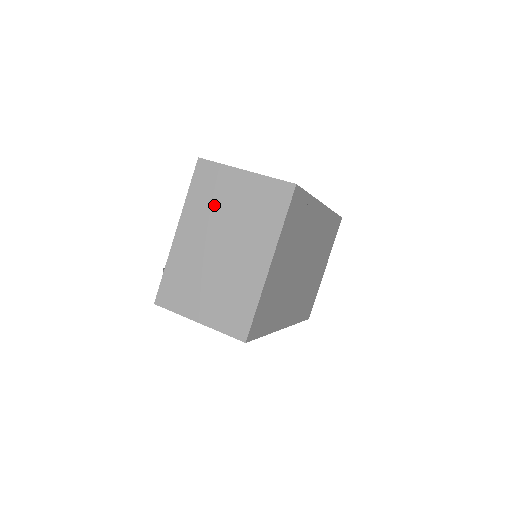
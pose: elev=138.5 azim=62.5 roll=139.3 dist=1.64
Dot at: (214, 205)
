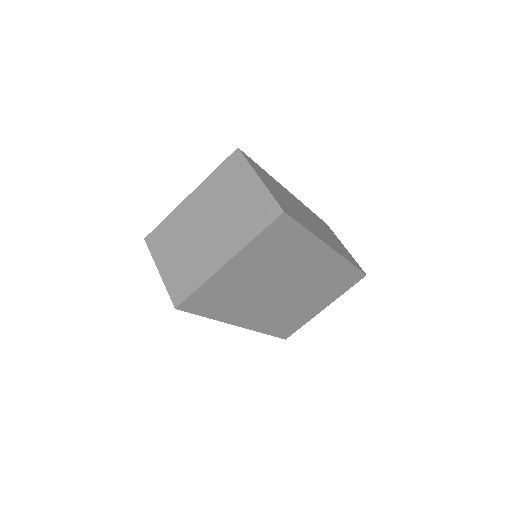
Dot at: (223, 191)
